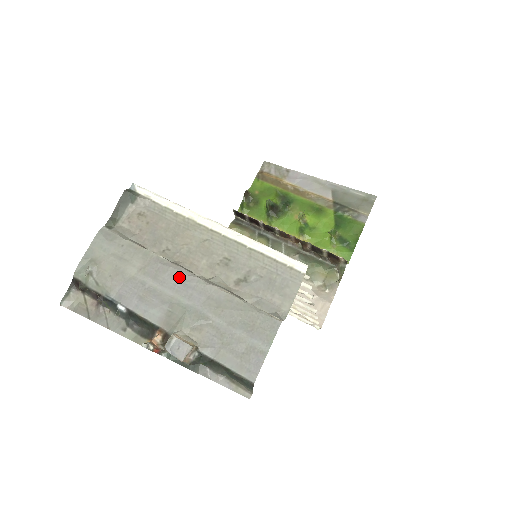
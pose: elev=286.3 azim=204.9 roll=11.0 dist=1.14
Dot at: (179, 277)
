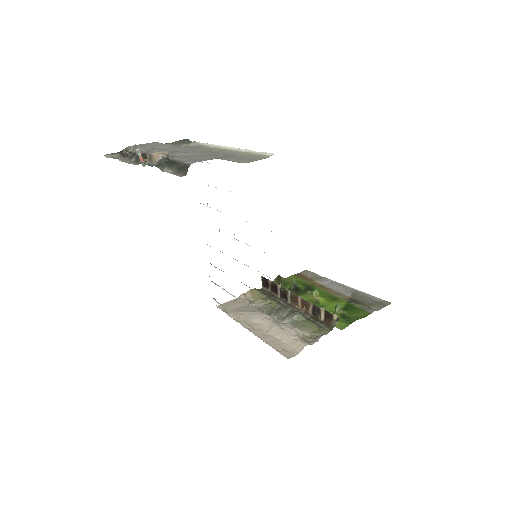
Dot at: (187, 148)
